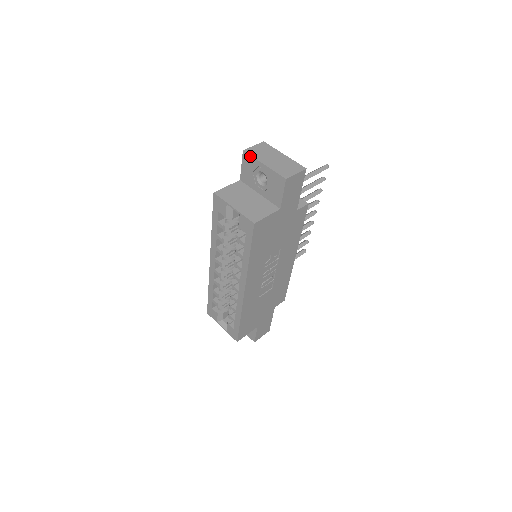
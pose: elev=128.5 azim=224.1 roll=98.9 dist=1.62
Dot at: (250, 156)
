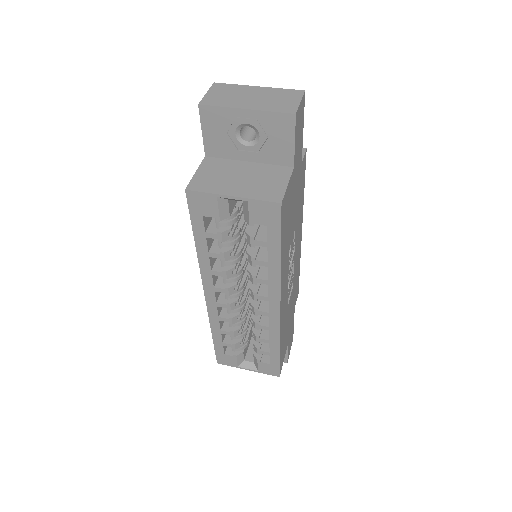
Dot at: (215, 108)
